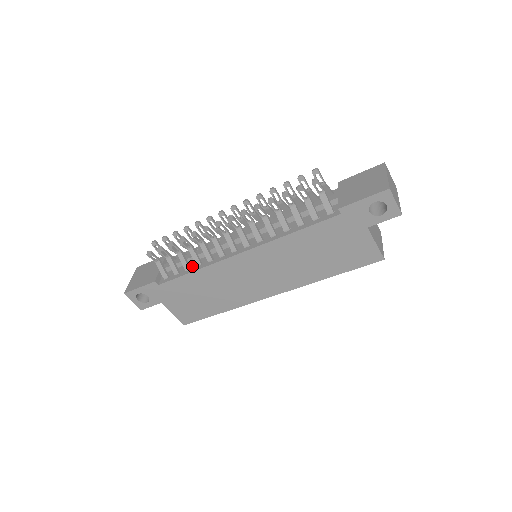
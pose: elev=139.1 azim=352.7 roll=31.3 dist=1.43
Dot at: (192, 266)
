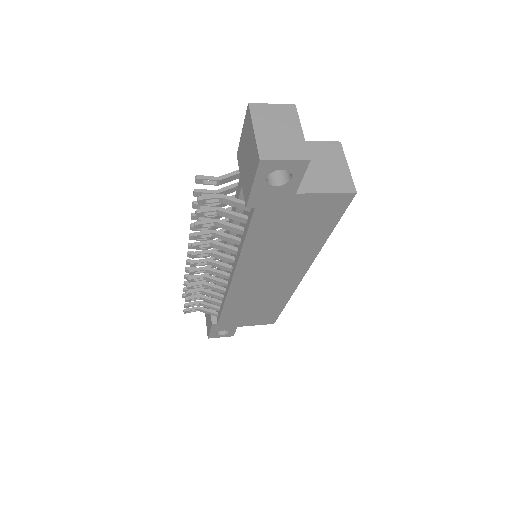
Dot at: occluded
